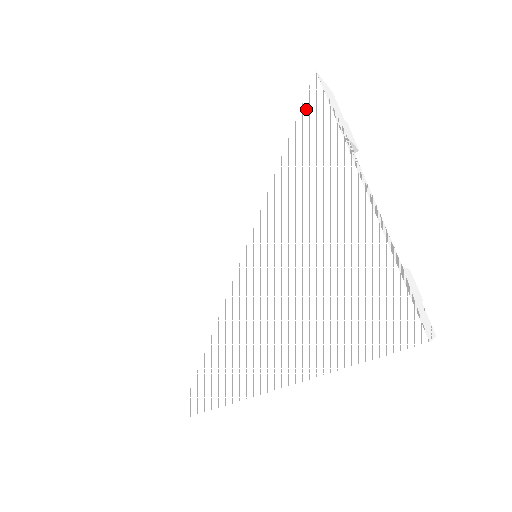
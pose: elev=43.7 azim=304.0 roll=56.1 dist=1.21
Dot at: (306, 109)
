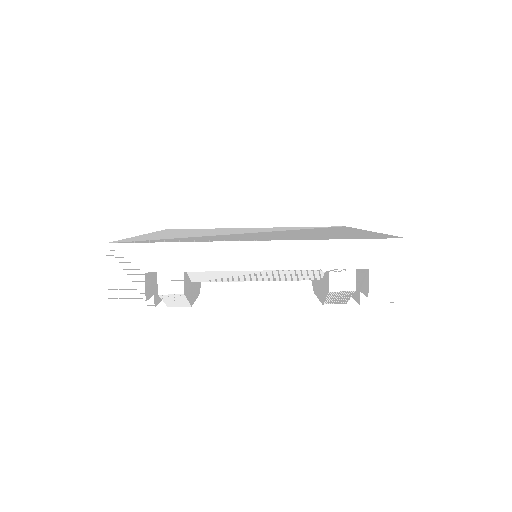
Dot at: (334, 227)
